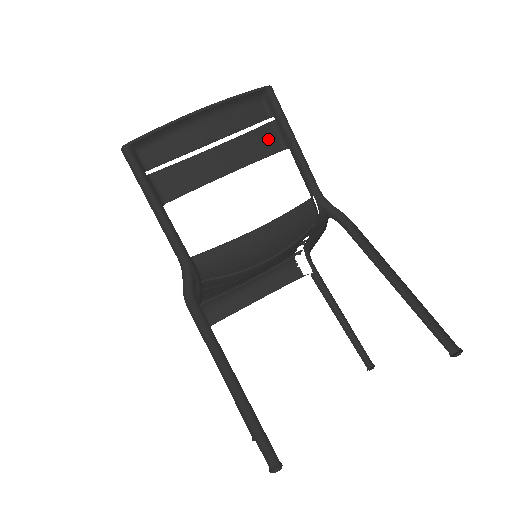
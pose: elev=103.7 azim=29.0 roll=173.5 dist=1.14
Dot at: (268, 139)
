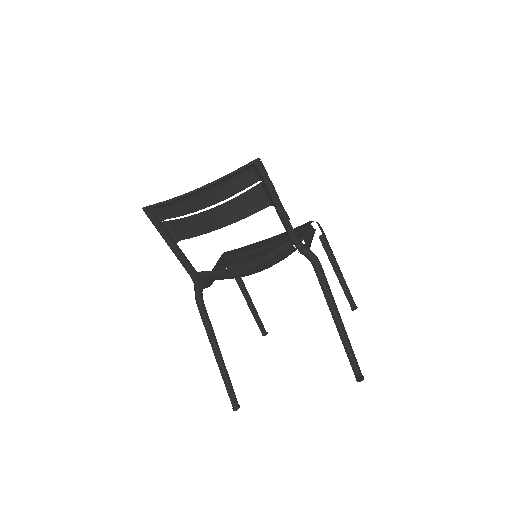
Dot at: (256, 199)
